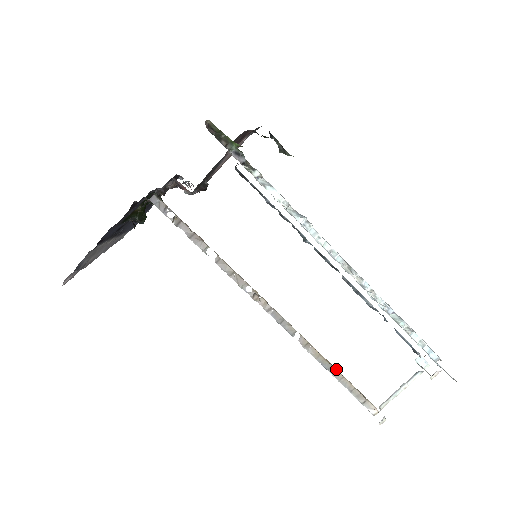
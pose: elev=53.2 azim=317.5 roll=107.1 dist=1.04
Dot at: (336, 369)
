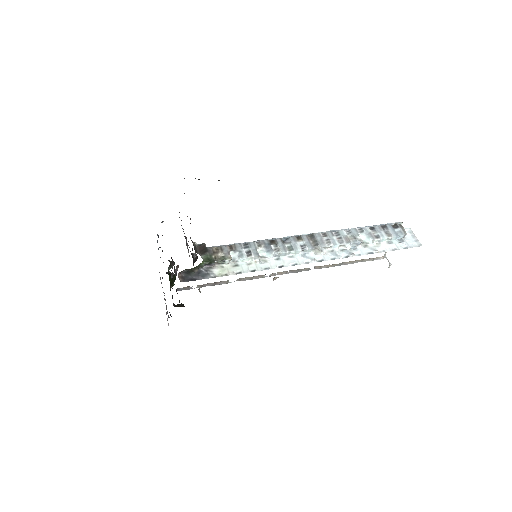
Dot at: (346, 262)
